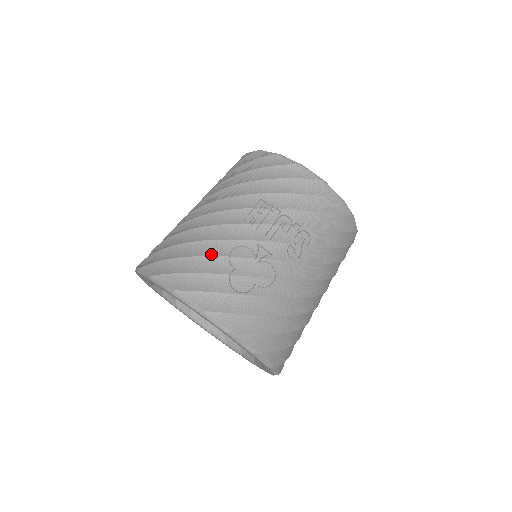
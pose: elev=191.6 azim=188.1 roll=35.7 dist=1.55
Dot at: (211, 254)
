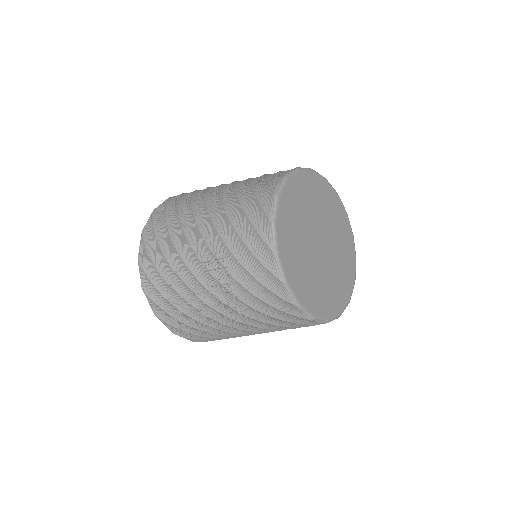
Dot at: (168, 260)
